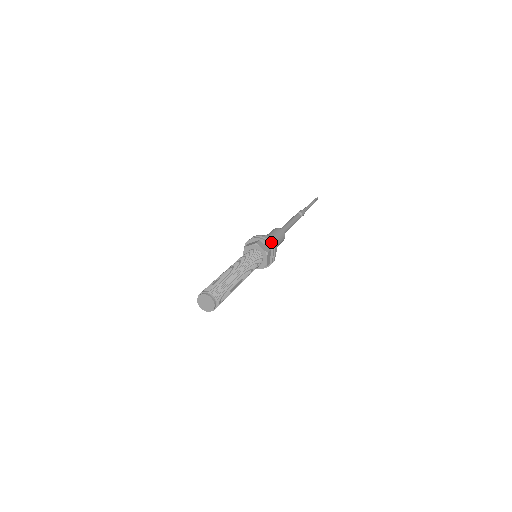
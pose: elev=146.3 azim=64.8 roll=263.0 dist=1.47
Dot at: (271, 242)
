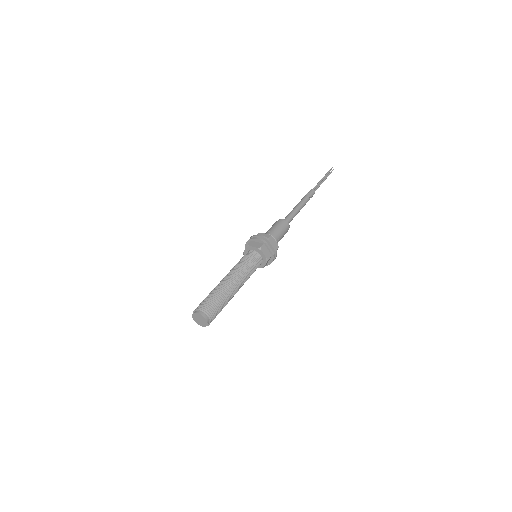
Dot at: (262, 237)
